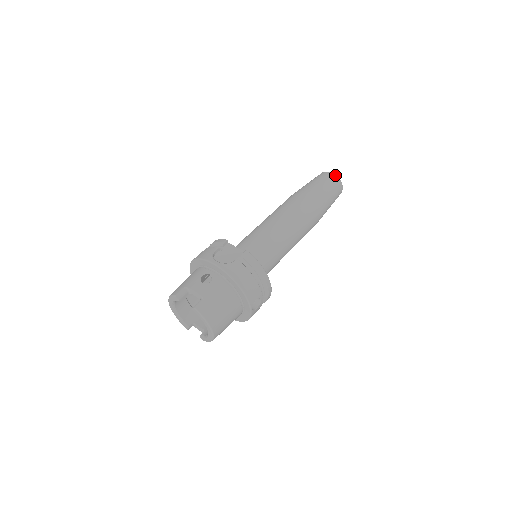
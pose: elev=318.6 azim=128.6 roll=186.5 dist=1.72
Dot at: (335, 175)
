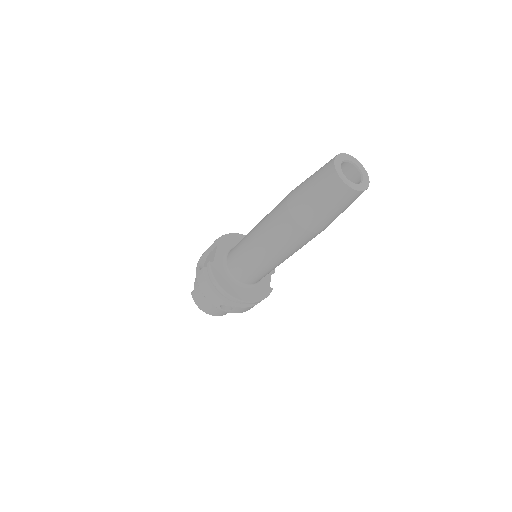
Dot at: (334, 168)
